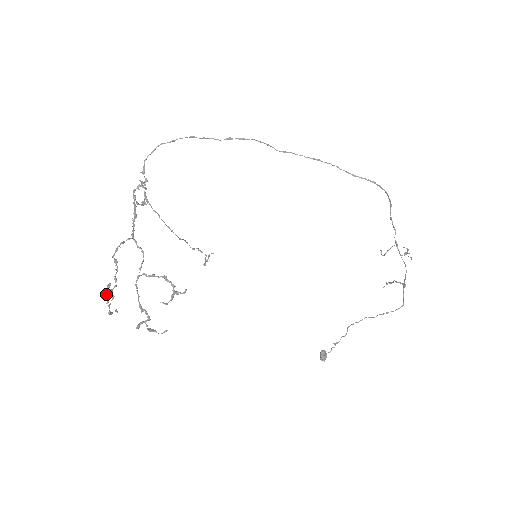
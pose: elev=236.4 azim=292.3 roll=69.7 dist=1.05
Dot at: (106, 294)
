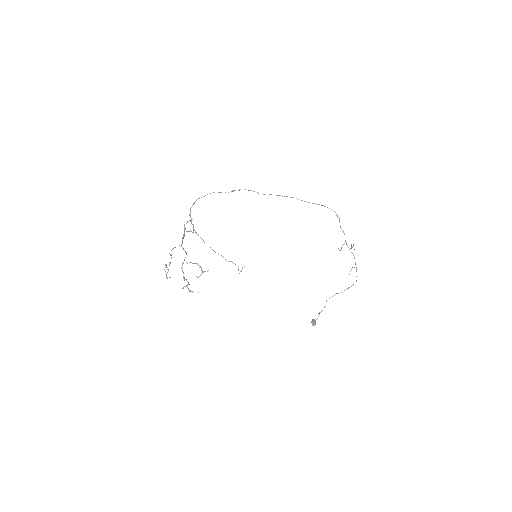
Dot at: occluded
